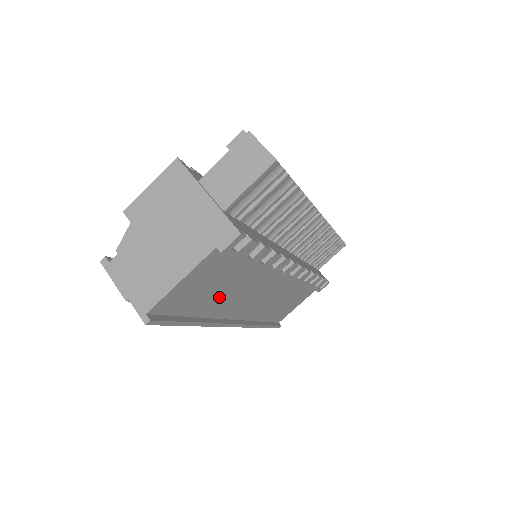
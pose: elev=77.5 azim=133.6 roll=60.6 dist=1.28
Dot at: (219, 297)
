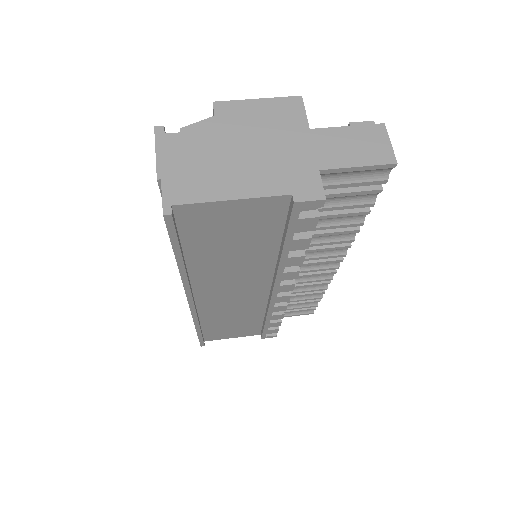
Dot at: (221, 257)
